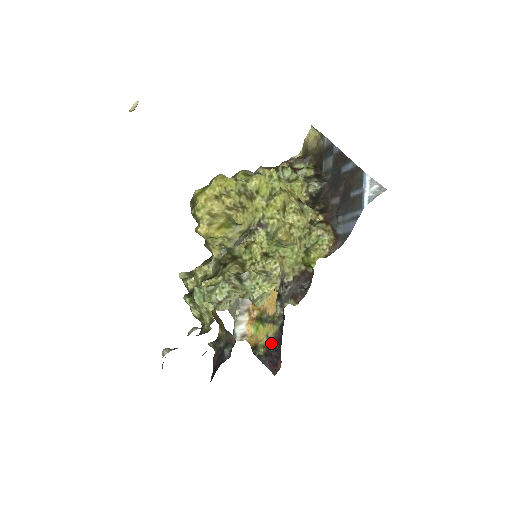
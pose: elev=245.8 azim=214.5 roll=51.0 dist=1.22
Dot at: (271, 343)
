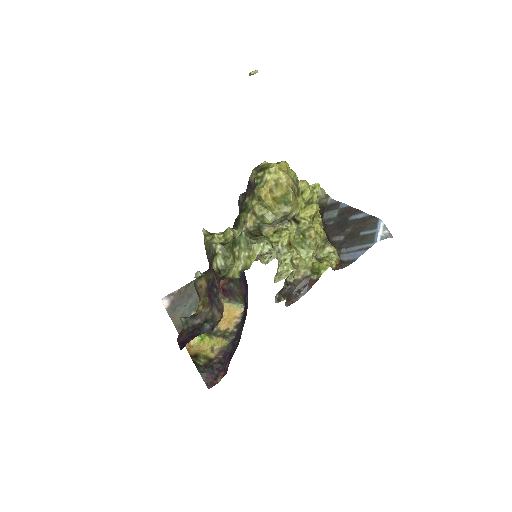
Dot at: (215, 356)
